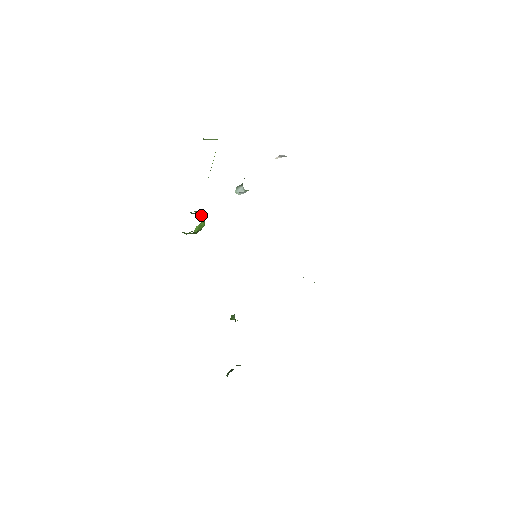
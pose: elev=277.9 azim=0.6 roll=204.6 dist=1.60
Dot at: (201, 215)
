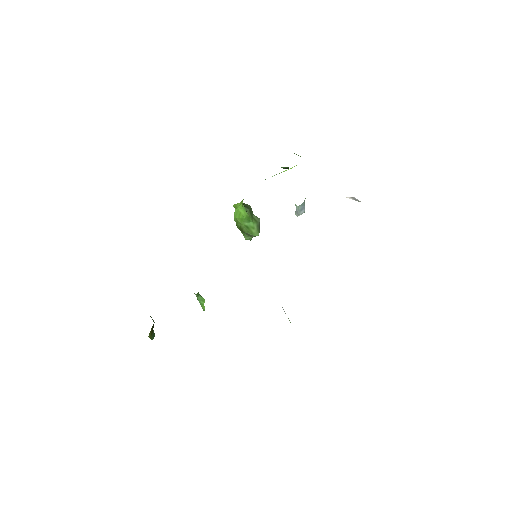
Dot at: (257, 218)
